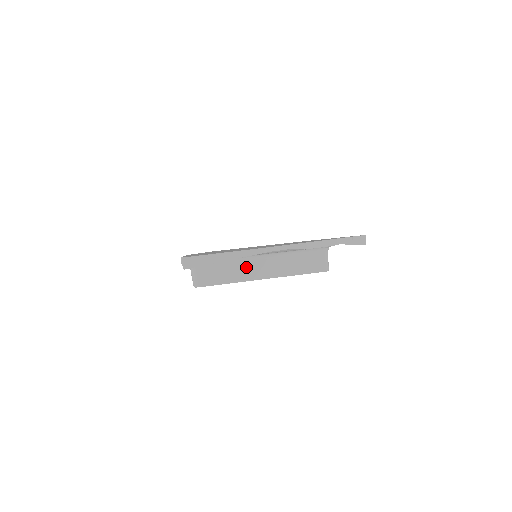
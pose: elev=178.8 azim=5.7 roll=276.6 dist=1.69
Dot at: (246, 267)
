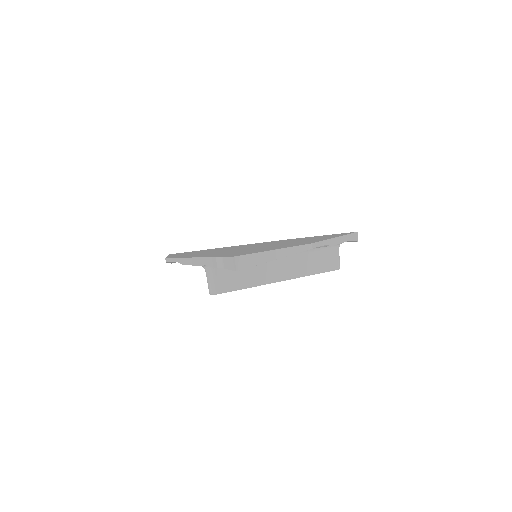
Dot at: (267, 268)
